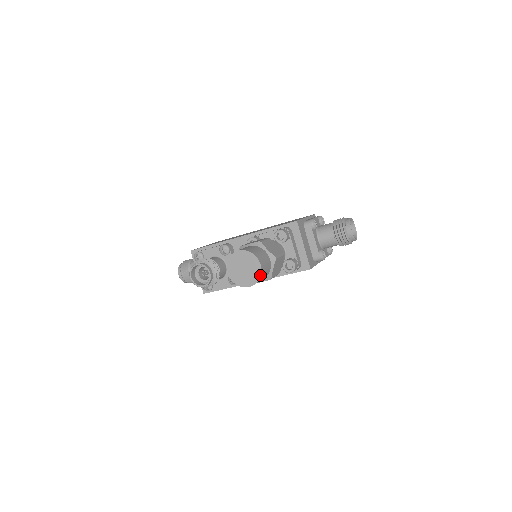
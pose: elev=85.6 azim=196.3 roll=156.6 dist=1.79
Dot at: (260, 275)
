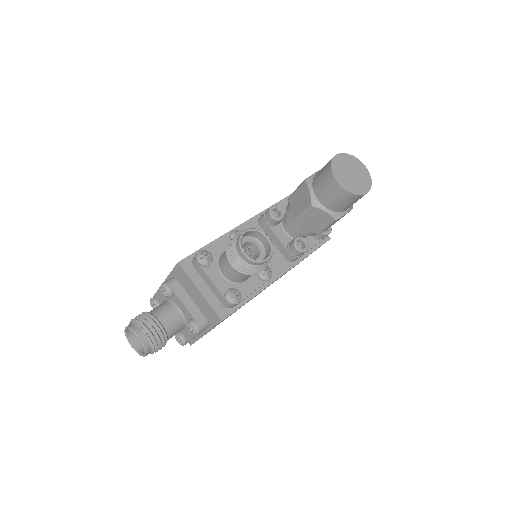
Dot at: (370, 176)
